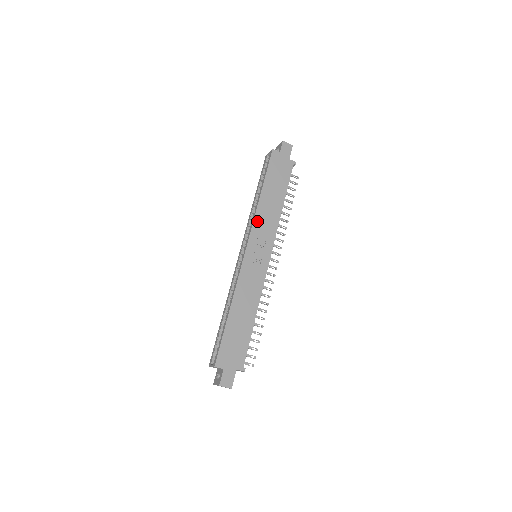
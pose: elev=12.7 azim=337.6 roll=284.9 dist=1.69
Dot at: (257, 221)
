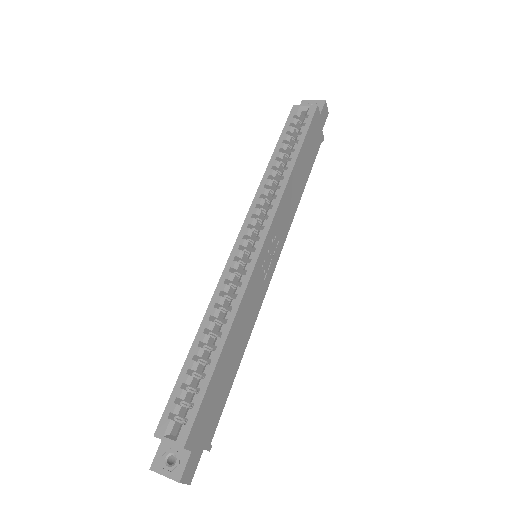
Dot at: (282, 205)
